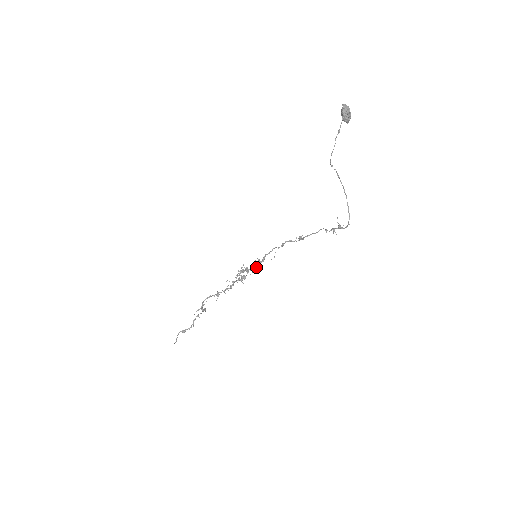
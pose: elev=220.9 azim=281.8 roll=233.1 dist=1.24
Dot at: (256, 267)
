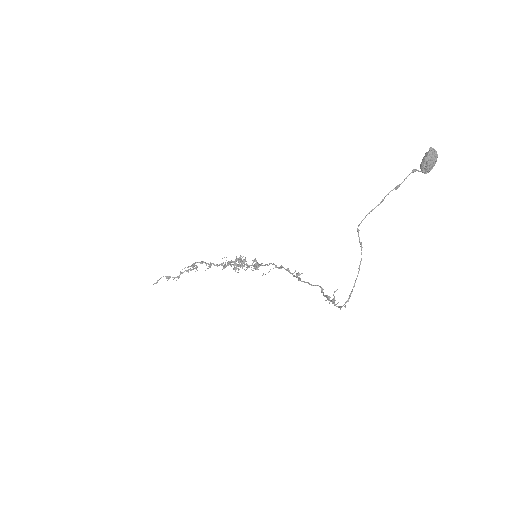
Dot at: (253, 266)
